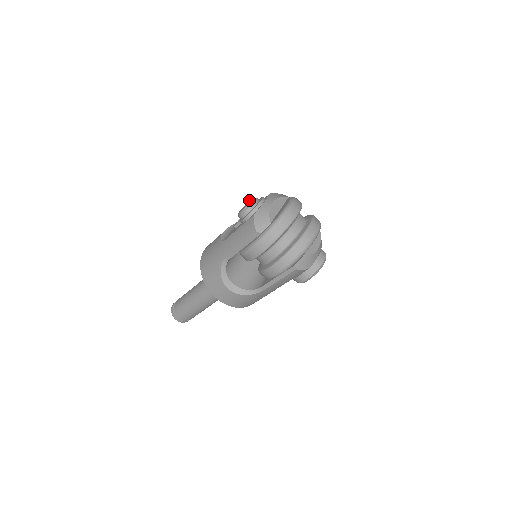
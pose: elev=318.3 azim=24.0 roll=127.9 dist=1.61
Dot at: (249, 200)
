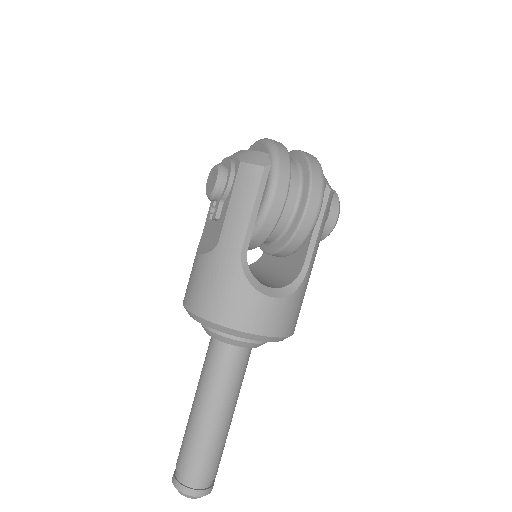
Dot at: occluded
